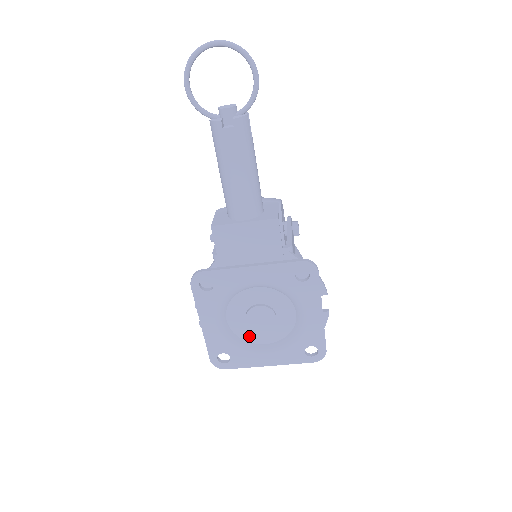
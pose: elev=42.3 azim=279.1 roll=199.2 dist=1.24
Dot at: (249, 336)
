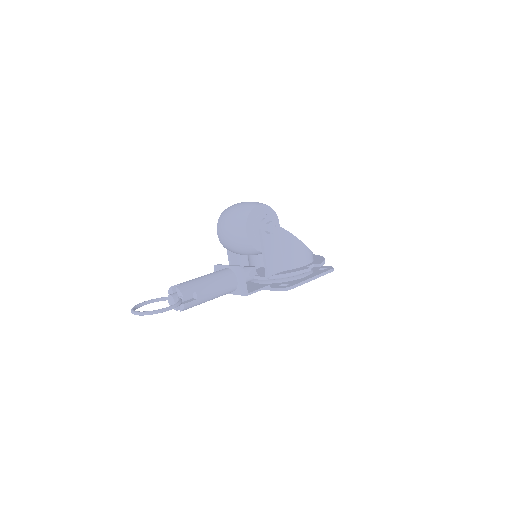
Dot at: occluded
